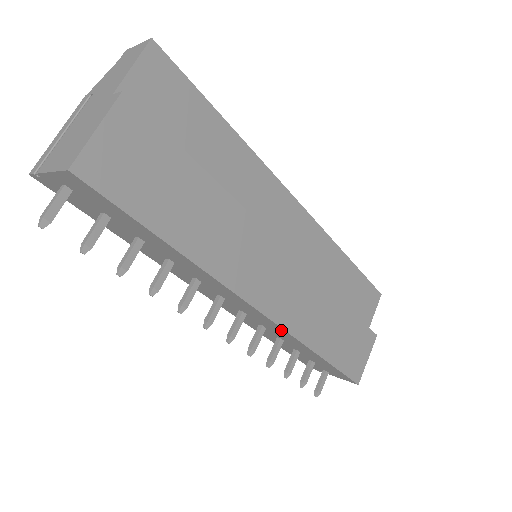
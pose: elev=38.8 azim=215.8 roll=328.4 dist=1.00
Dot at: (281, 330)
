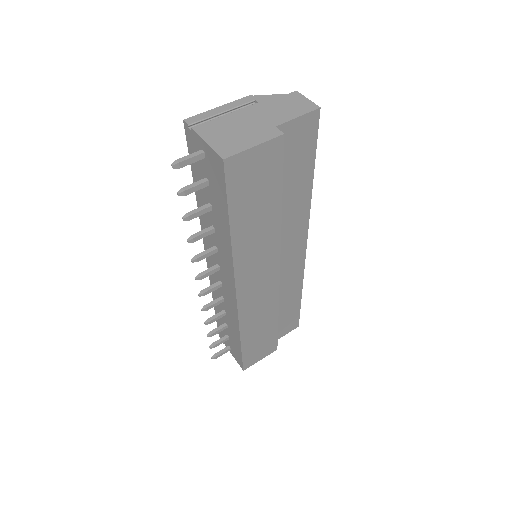
Dot at: (235, 312)
